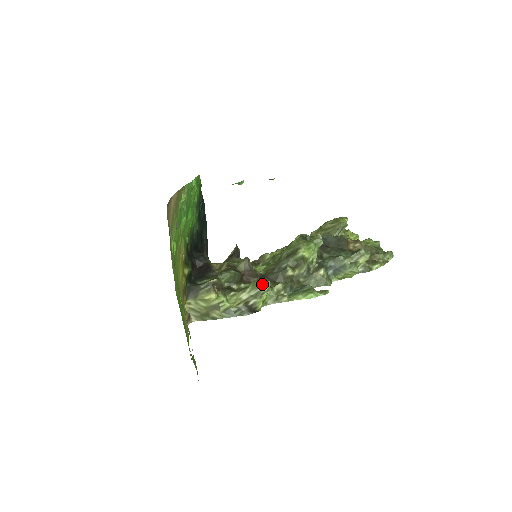
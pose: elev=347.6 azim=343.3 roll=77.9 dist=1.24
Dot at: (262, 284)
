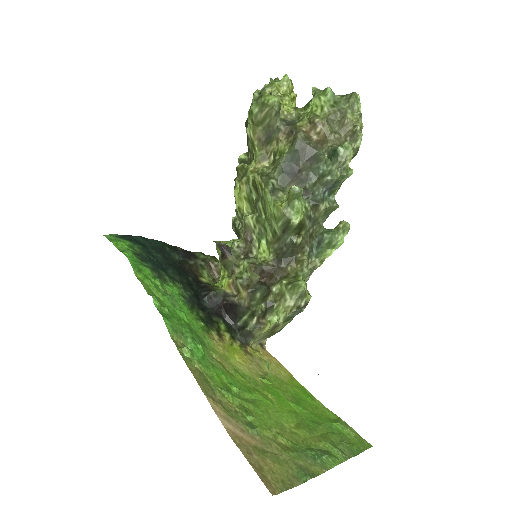
Dot at: (297, 288)
